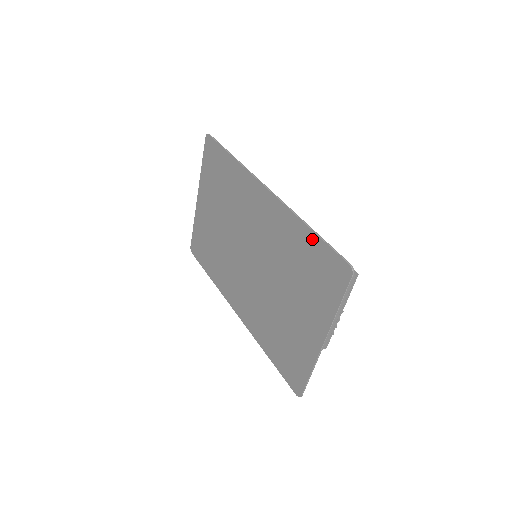
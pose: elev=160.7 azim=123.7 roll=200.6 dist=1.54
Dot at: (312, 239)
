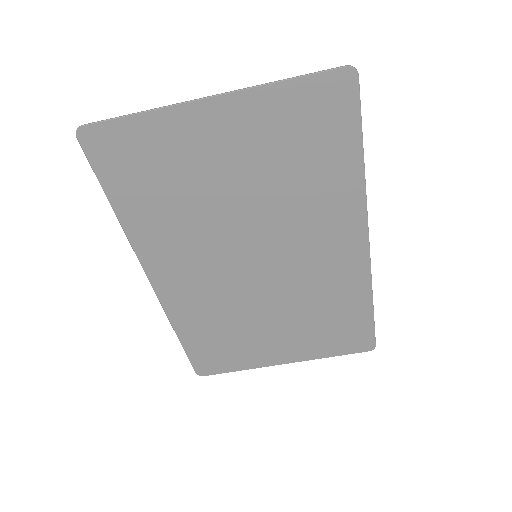
Dot at: (365, 314)
